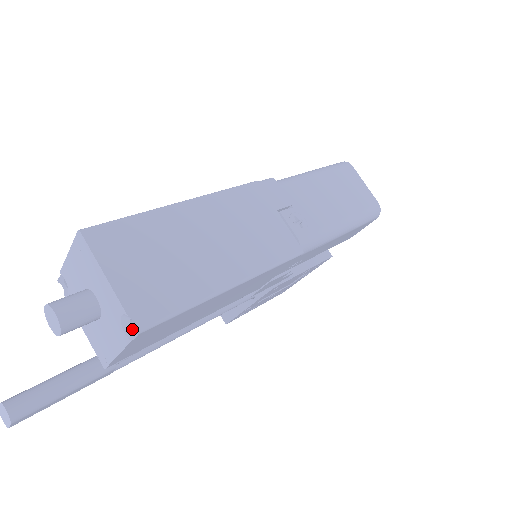
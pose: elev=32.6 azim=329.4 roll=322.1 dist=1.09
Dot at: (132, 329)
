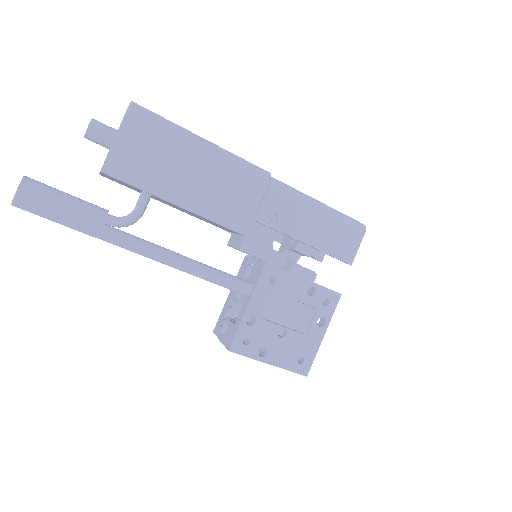
Dot at: (129, 114)
